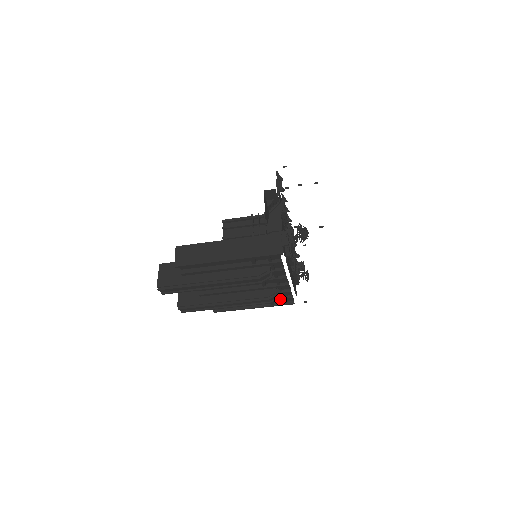
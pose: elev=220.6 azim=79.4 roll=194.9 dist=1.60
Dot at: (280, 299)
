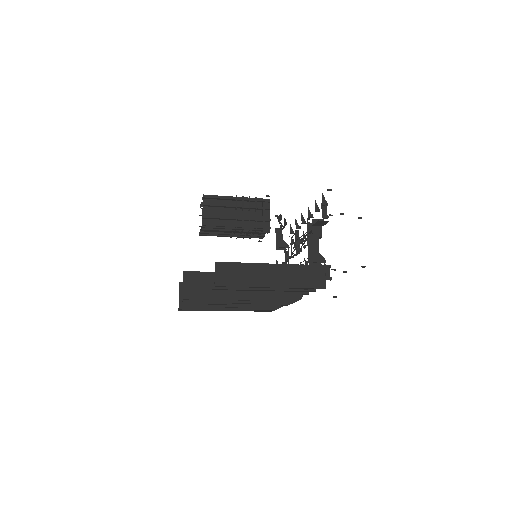
Dot at: occluded
